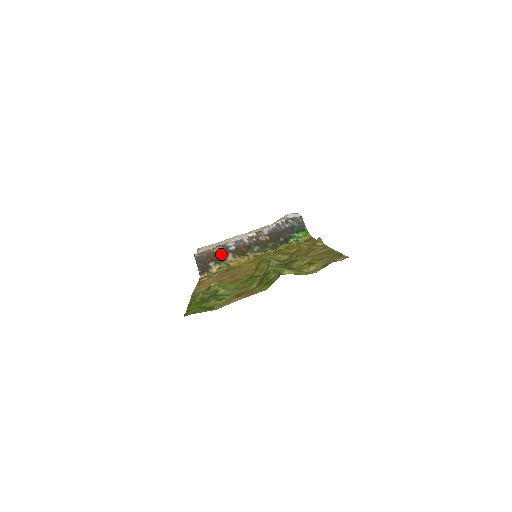
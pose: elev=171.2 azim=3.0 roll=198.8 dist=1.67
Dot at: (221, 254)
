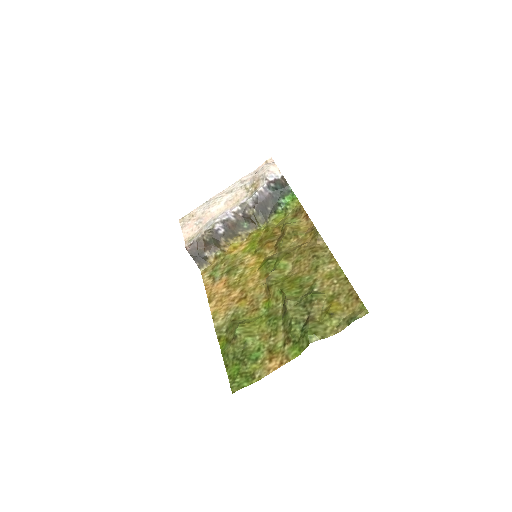
Dot at: (212, 240)
